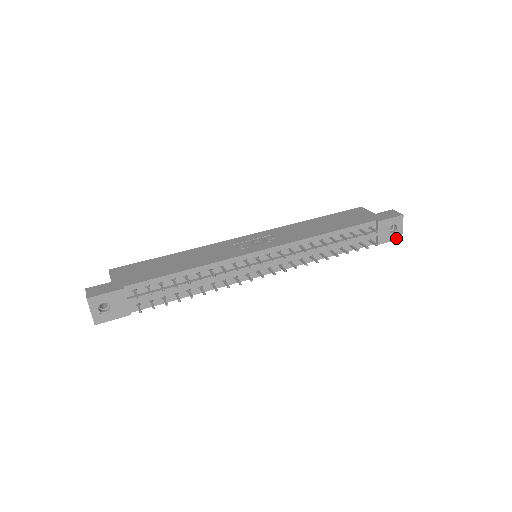
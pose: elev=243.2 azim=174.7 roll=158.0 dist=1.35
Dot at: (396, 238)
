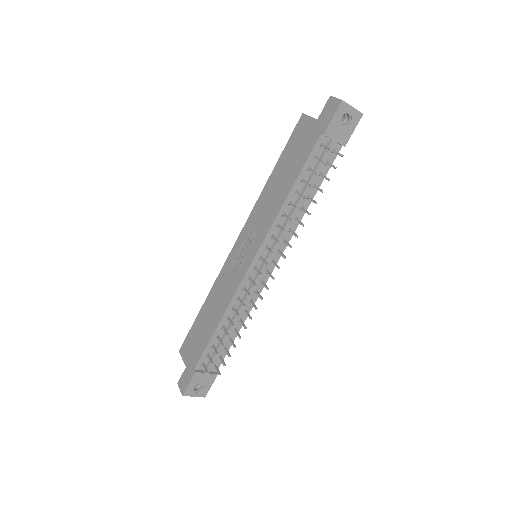
Dot at: (357, 121)
